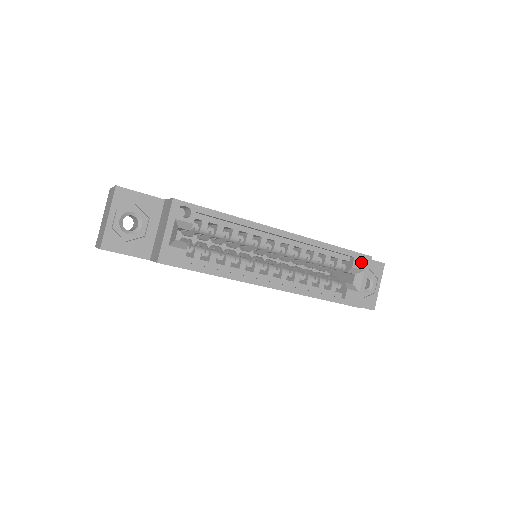
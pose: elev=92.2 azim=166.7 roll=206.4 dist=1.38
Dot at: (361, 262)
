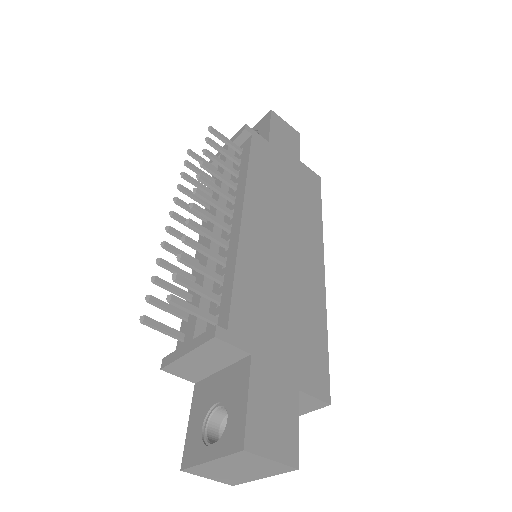
Dot at: occluded
